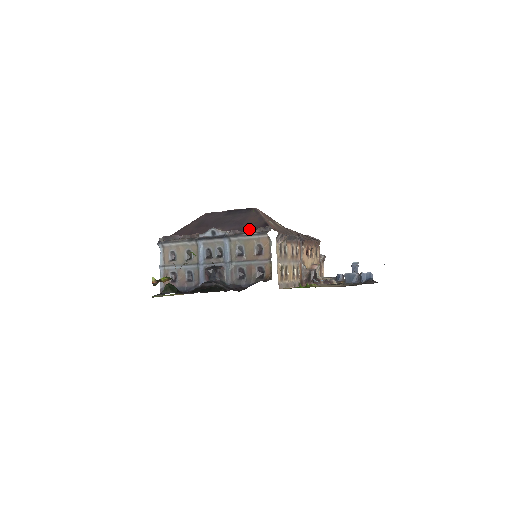
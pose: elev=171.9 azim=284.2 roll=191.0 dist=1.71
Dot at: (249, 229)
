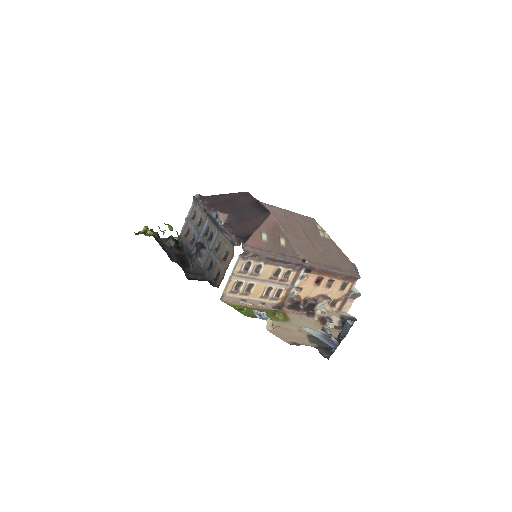
Dot at: (236, 231)
